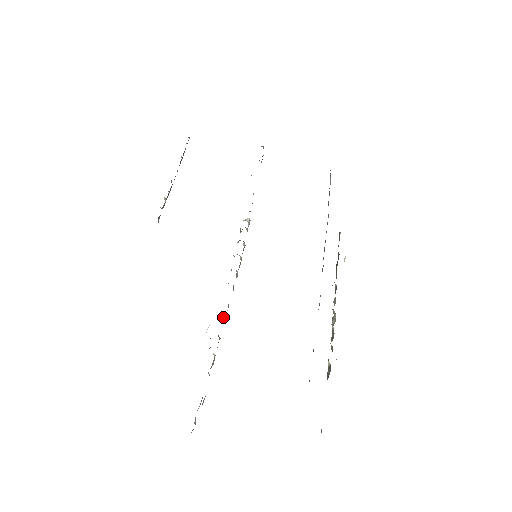
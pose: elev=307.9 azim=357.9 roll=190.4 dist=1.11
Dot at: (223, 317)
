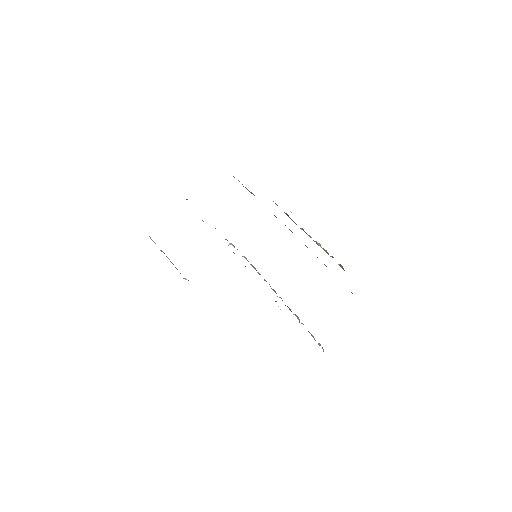
Dot at: occluded
